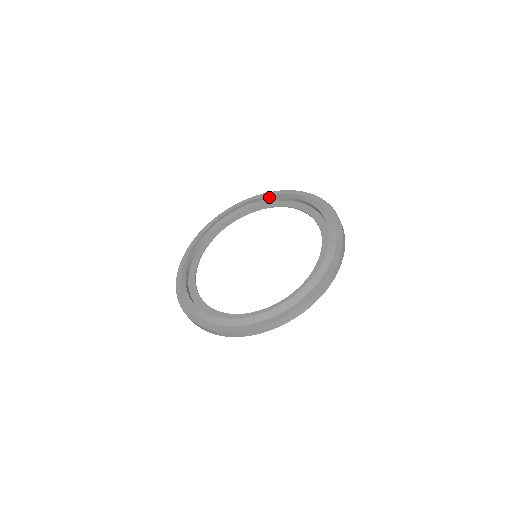
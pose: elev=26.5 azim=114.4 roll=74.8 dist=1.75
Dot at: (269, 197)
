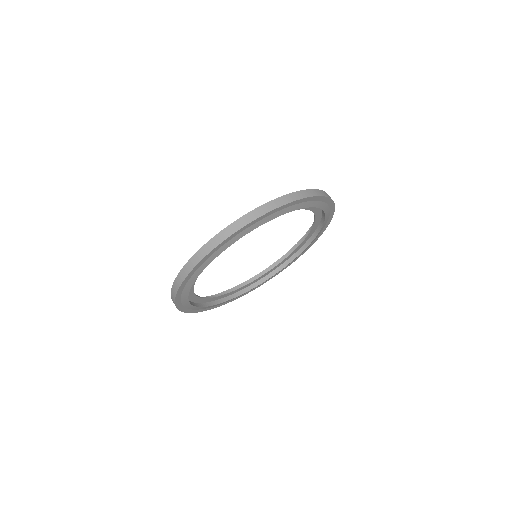
Dot at: occluded
